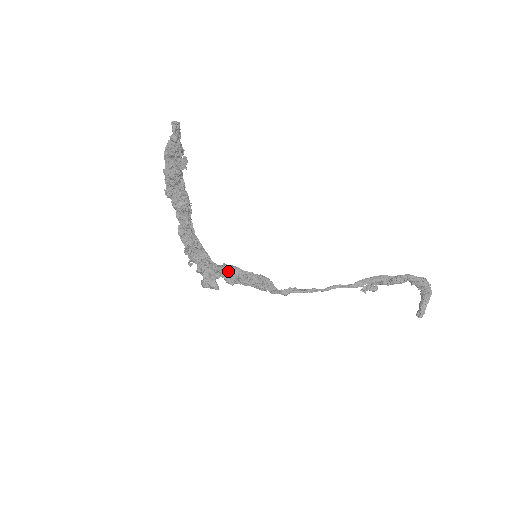
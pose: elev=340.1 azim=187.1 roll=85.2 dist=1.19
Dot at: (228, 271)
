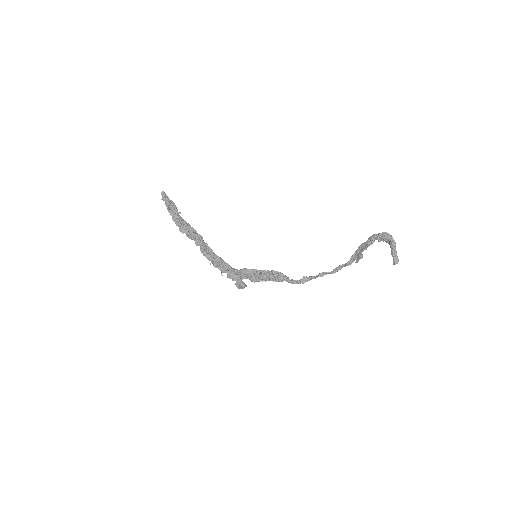
Dot at: (246, 272)
